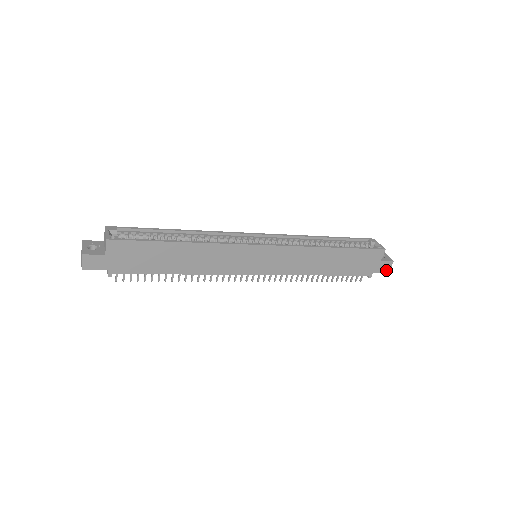
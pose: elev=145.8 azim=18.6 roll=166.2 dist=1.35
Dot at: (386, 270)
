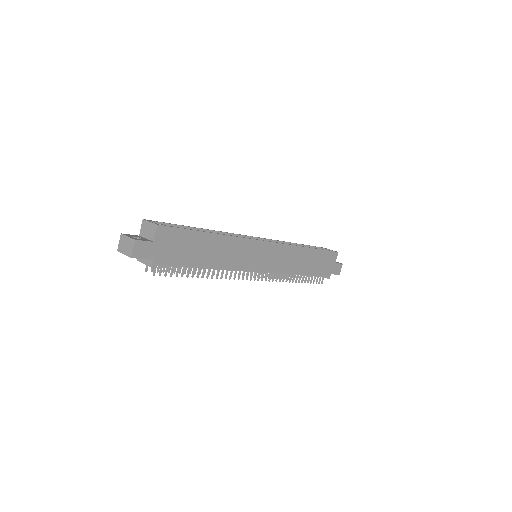
Dot at: (338, 272)
